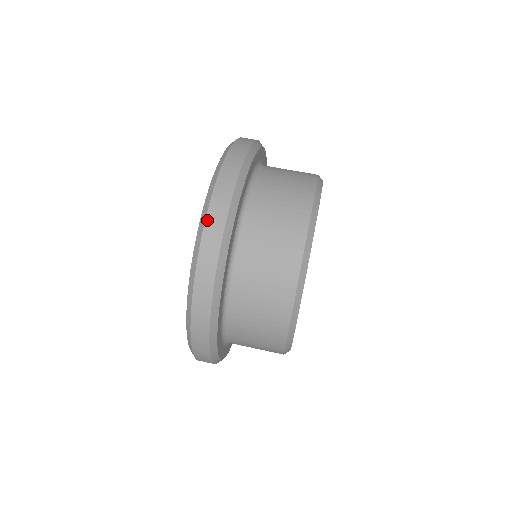
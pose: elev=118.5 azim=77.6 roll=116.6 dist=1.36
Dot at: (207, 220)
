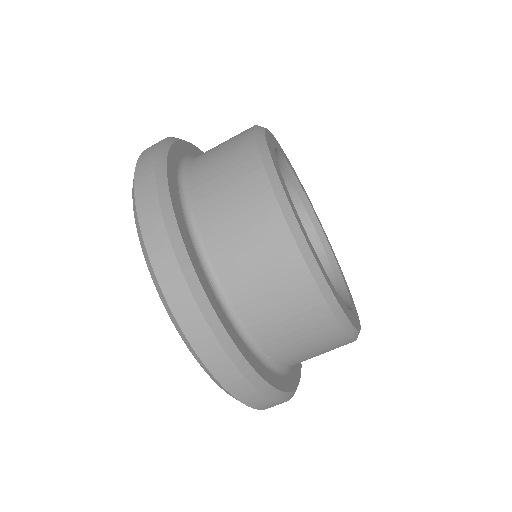
Dot at: (148, 248)
